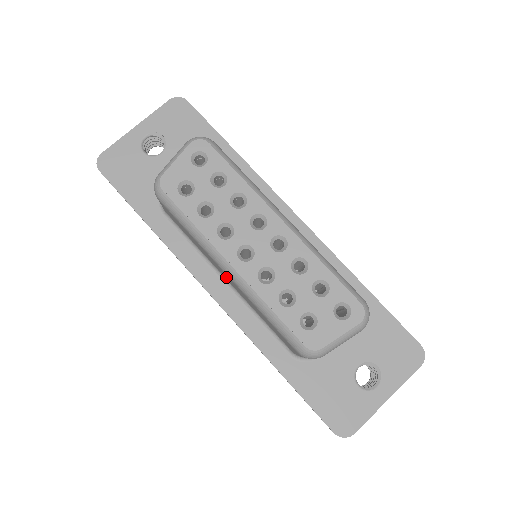
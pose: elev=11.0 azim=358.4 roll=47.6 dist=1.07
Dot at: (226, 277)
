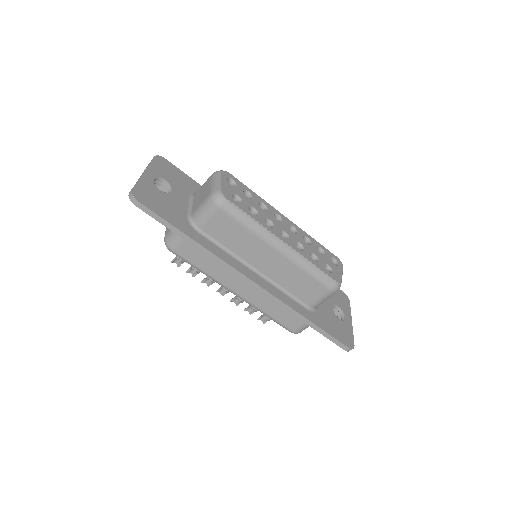
Dot at: (265, 262)
